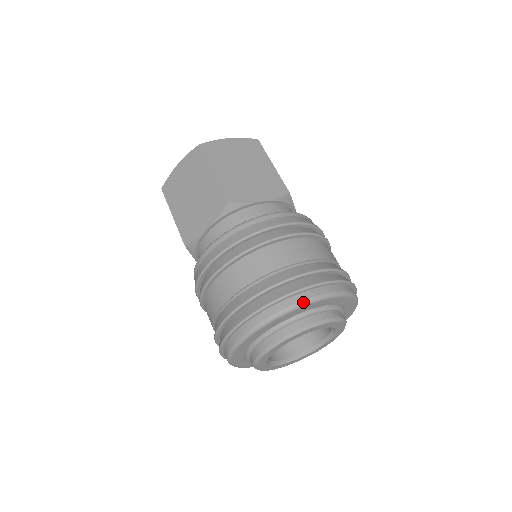
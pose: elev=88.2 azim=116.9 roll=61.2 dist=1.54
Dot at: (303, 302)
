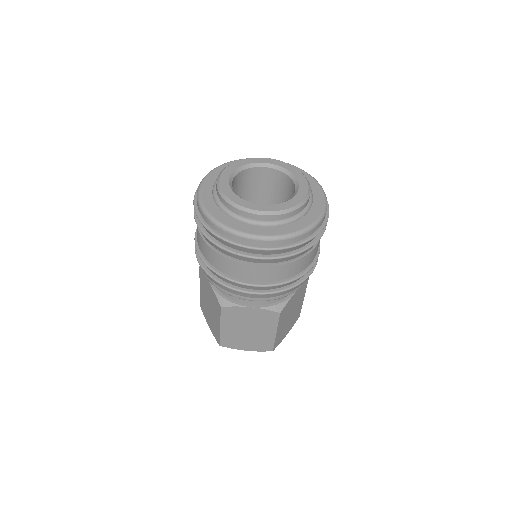
Dot at: occluded
